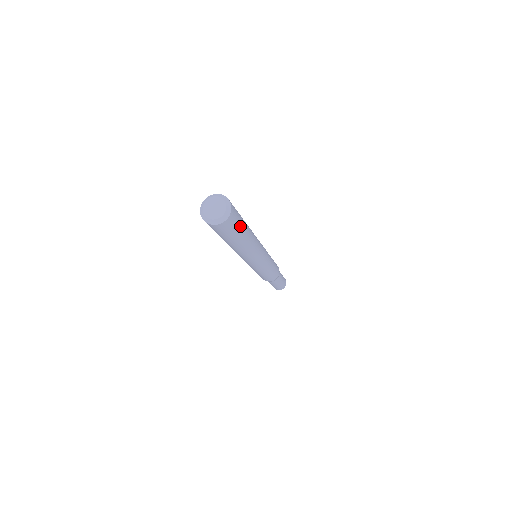
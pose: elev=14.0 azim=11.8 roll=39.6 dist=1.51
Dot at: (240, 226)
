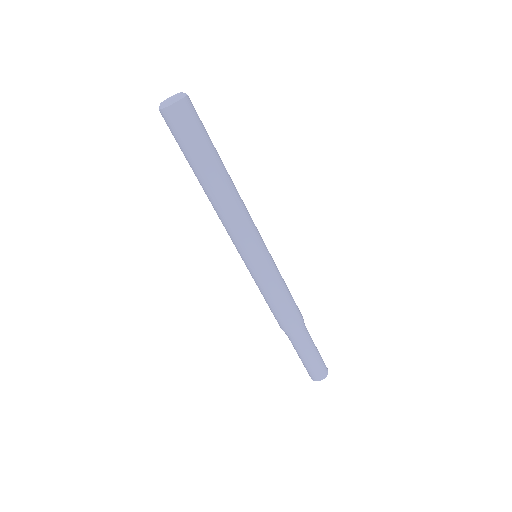
Dot at: (205, 135)
